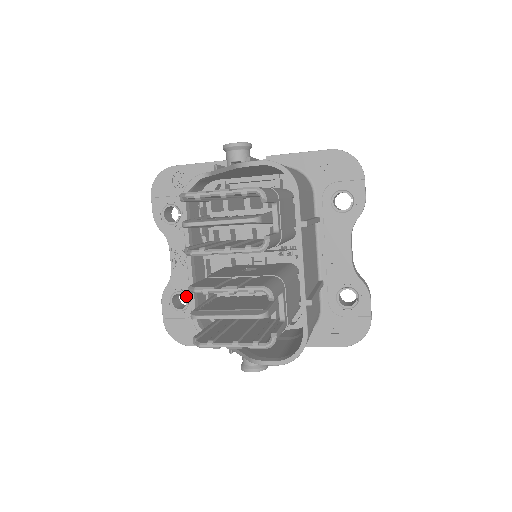
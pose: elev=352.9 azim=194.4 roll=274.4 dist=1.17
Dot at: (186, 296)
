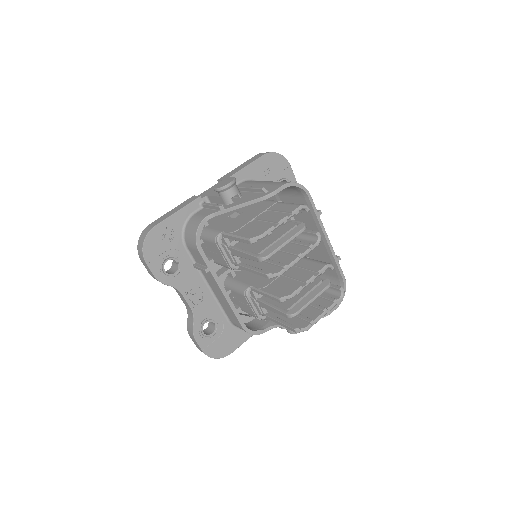
Dot at: (212, 320)
